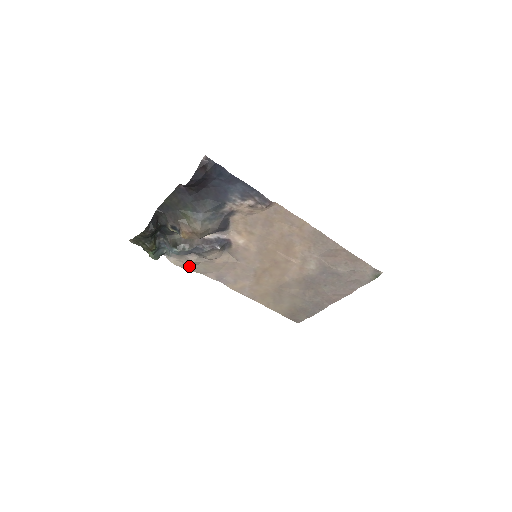
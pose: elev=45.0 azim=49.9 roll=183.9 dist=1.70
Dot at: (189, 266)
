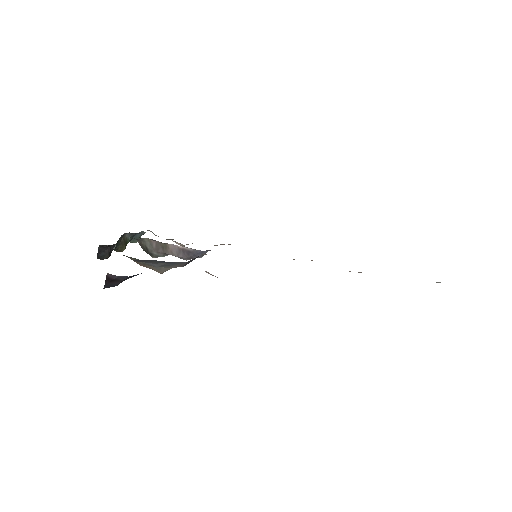
Dot at: occluded
